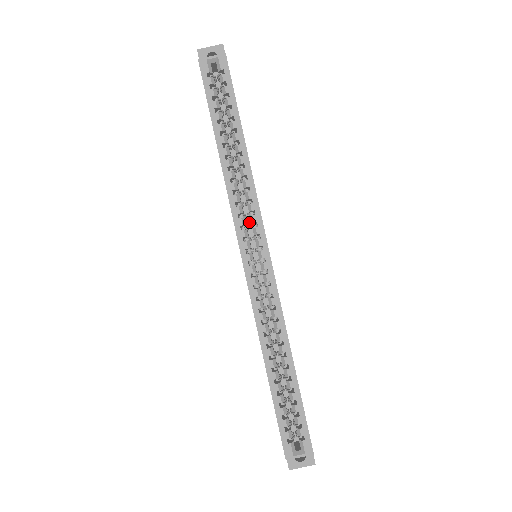
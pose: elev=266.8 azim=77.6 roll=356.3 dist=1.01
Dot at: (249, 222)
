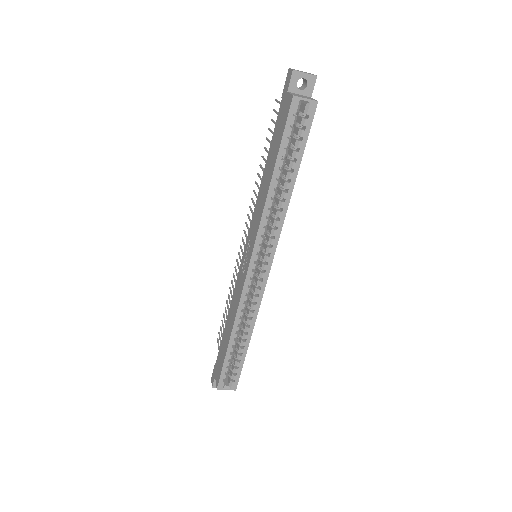
Dot at: occluded
